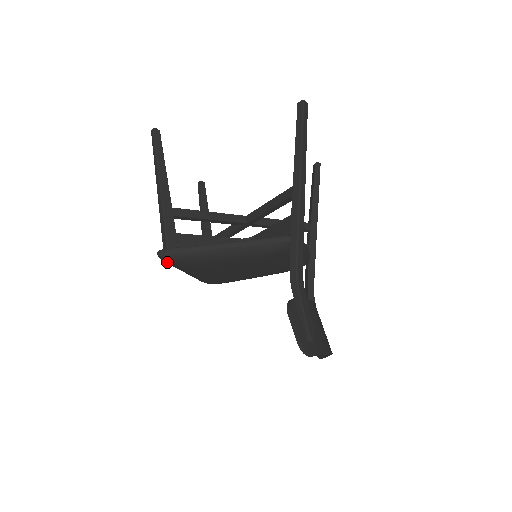
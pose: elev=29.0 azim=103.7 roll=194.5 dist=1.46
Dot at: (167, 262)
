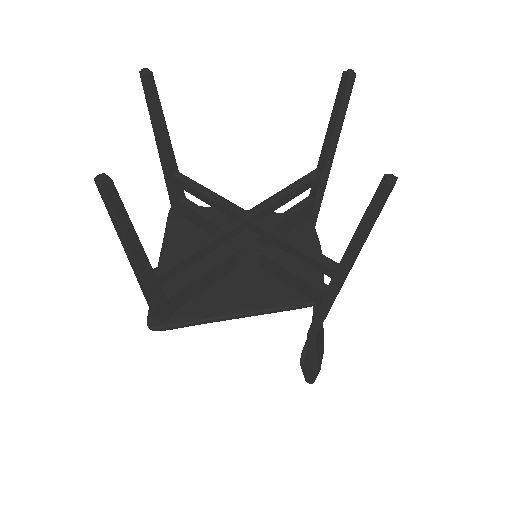
Dot at: occluded
